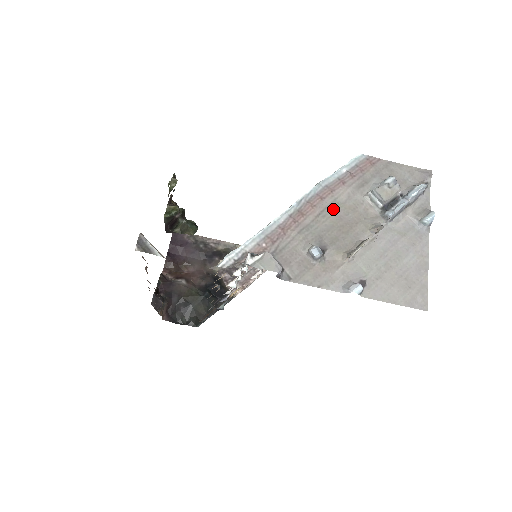
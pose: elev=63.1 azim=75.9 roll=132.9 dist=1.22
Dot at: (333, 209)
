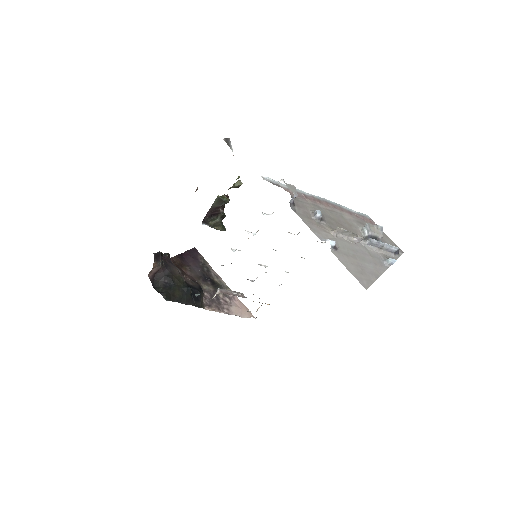
Dot at: (338, 215)
